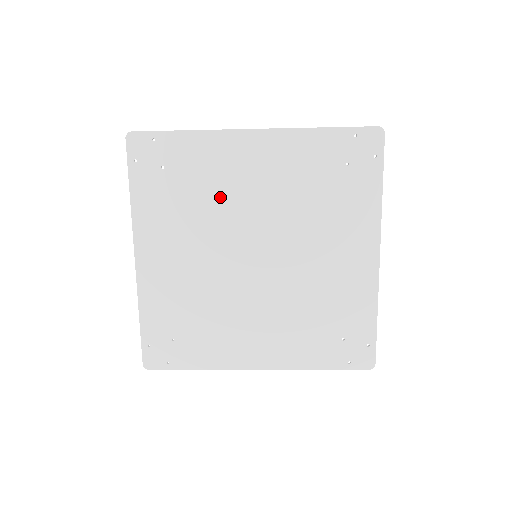
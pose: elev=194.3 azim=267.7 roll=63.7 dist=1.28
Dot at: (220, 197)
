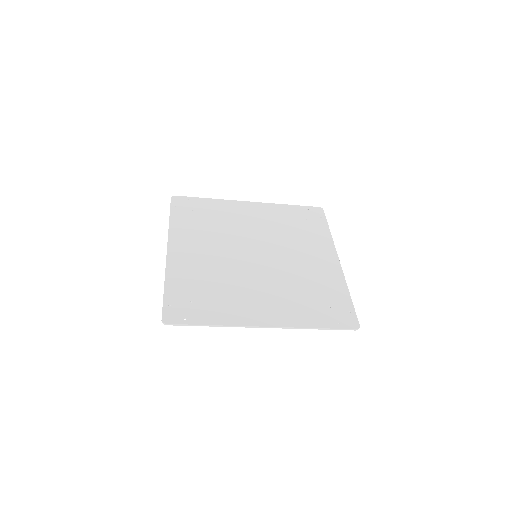
Dot at: (230, 226)
